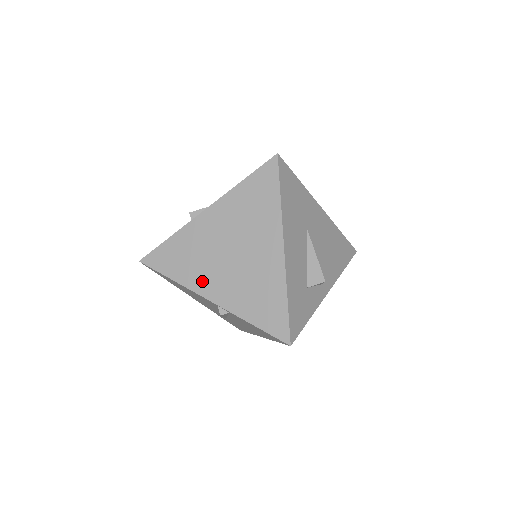
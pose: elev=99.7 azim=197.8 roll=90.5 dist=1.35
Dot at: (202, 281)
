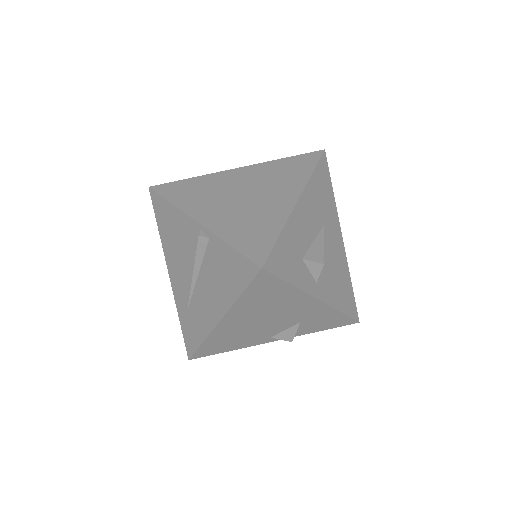
Dot at: (199, 207)
